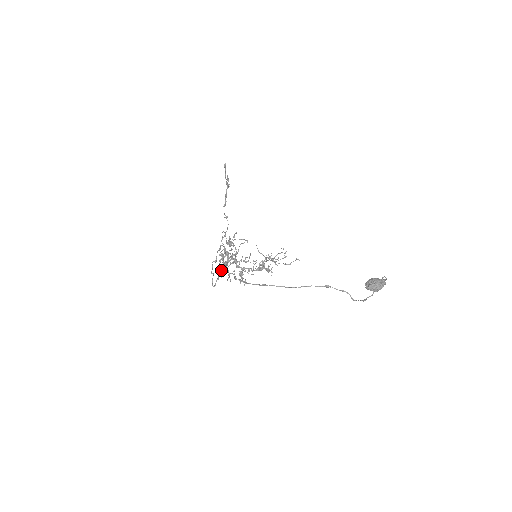
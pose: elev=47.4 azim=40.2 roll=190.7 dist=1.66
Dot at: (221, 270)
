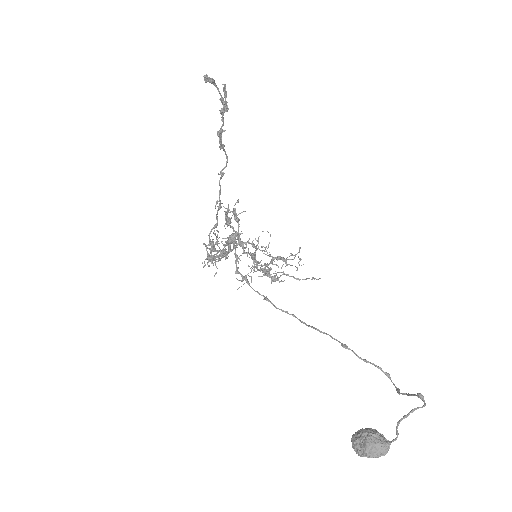
Dot at: occluded
